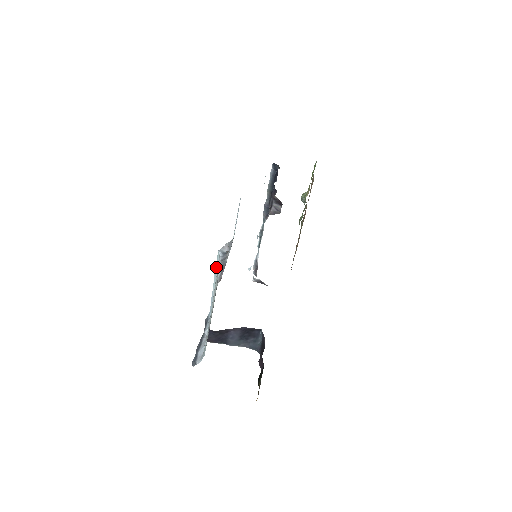
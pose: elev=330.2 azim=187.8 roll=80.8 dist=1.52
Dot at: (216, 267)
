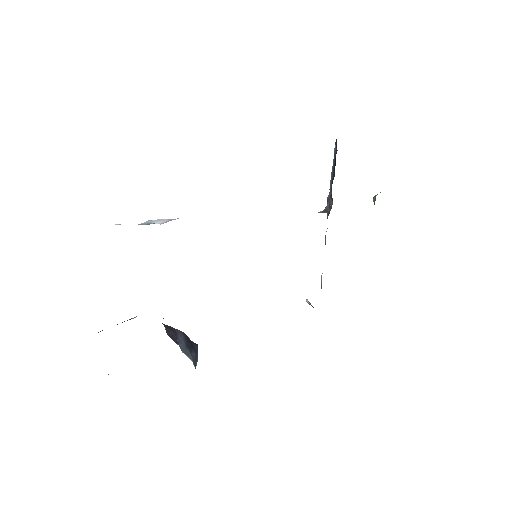
Dot at: occluded
